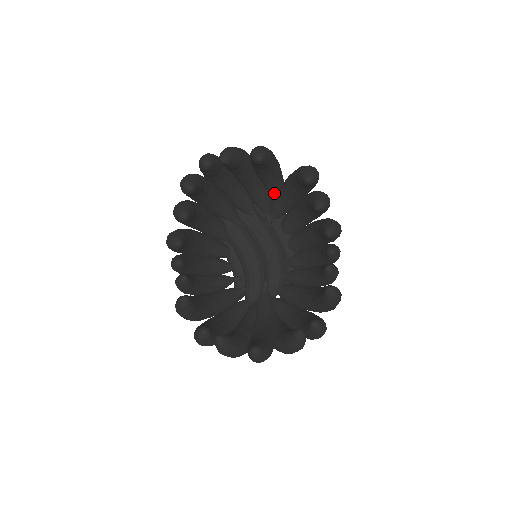
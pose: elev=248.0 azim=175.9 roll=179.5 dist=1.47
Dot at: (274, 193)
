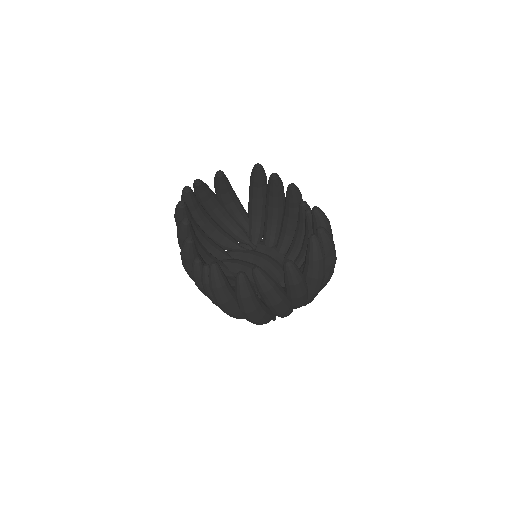
Dot at: (246, 223)
